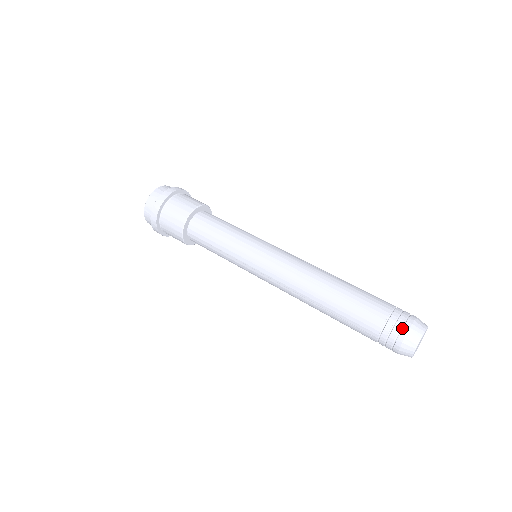
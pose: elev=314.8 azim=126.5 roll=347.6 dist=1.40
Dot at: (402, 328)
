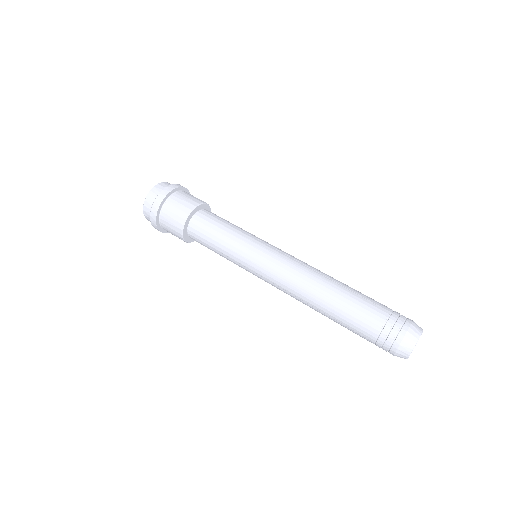
Dot at: (406, 320)
